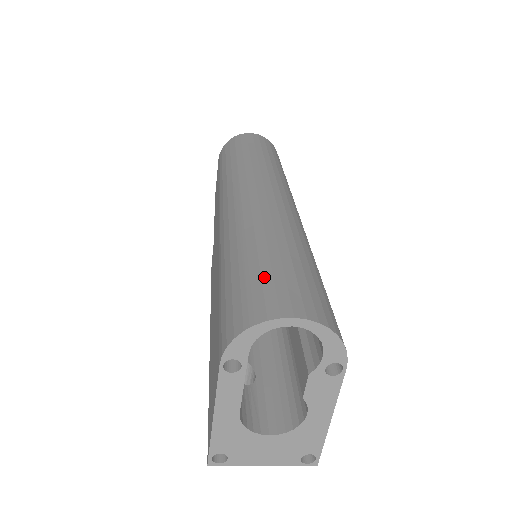
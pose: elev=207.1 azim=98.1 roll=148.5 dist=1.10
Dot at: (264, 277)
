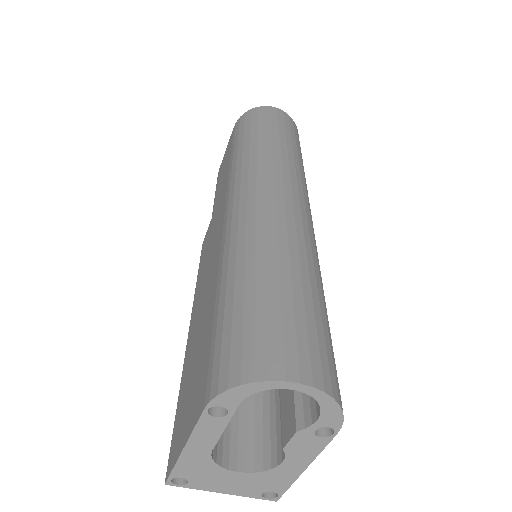
Dot at: (272, 317)
